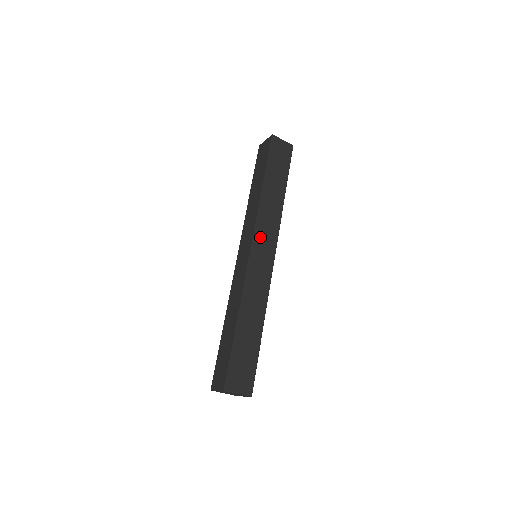
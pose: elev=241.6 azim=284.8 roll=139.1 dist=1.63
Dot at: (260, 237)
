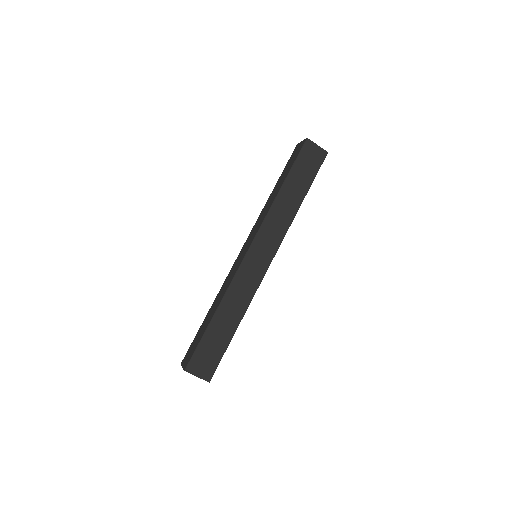
Dot at: (261, 240)
